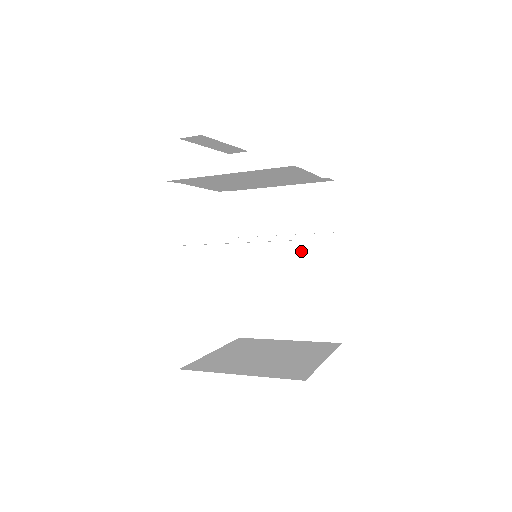
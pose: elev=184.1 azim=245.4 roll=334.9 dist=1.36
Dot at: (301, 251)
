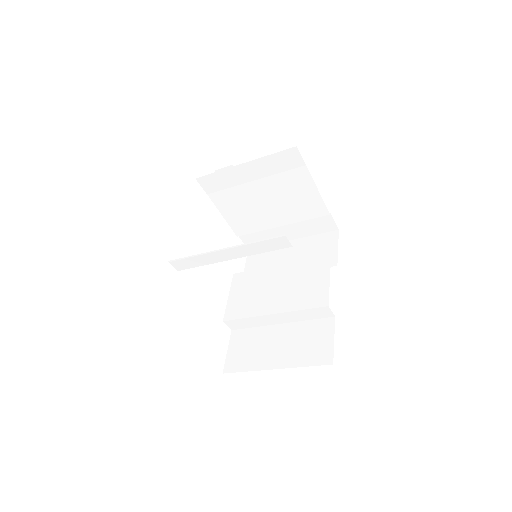
Dot at: (300, 273)
